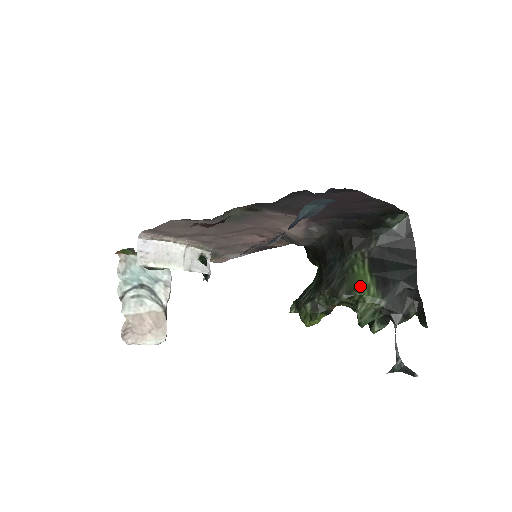
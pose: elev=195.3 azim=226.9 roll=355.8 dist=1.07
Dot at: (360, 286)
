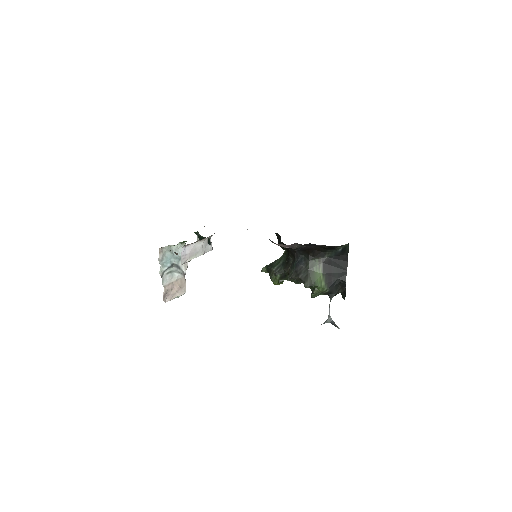
Dot at: (317, 281)
